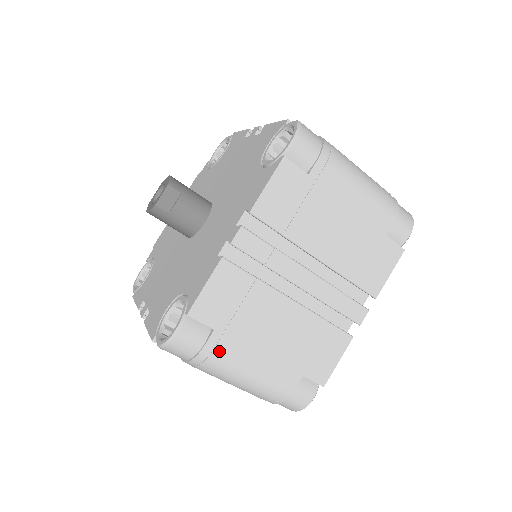
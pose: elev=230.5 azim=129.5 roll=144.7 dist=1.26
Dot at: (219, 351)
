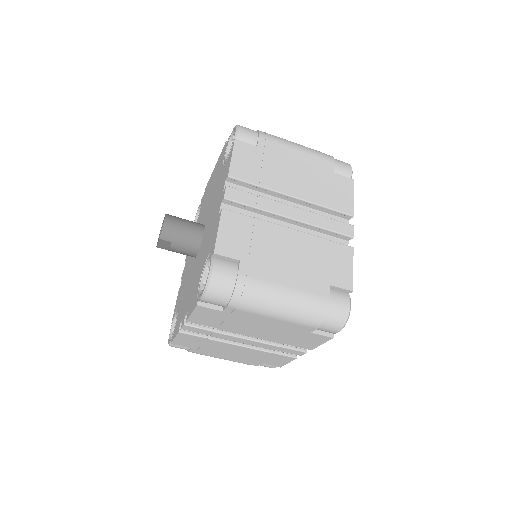
Dot at: (199, 353)
